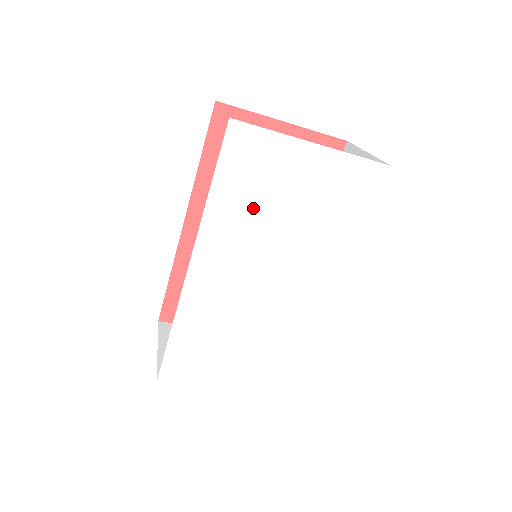
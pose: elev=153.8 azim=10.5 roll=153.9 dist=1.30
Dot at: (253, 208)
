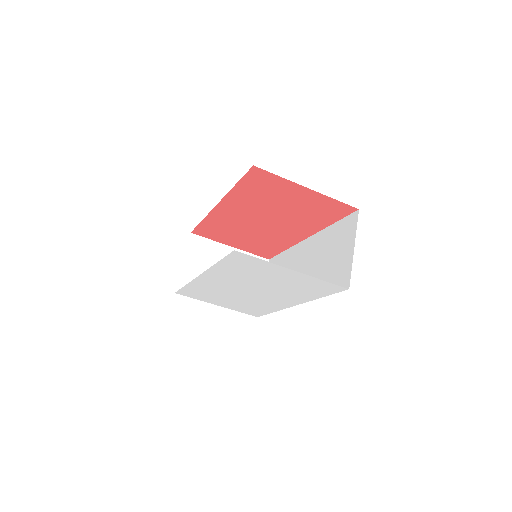
Dot at: (245, 274)
